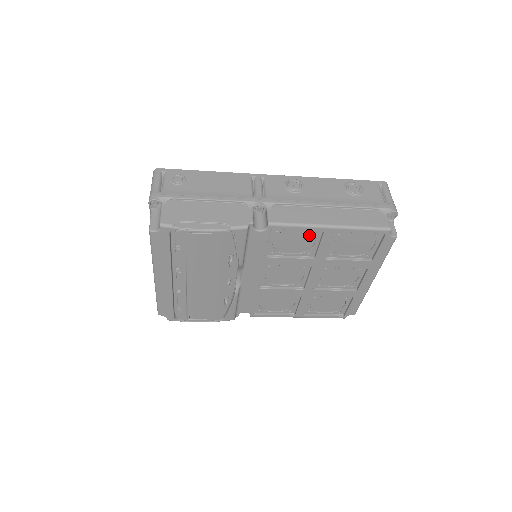
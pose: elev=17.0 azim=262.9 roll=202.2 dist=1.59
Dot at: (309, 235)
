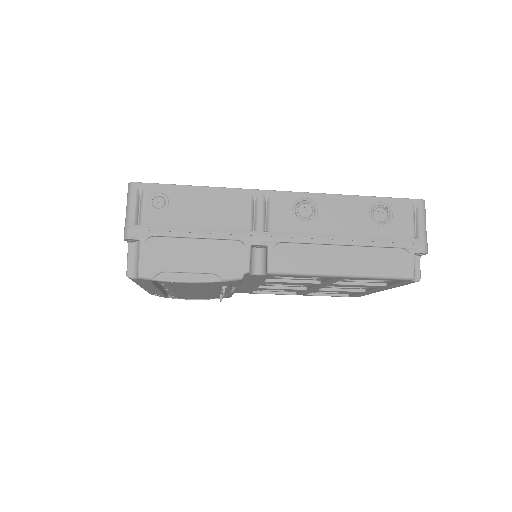
Dot at: occluded
